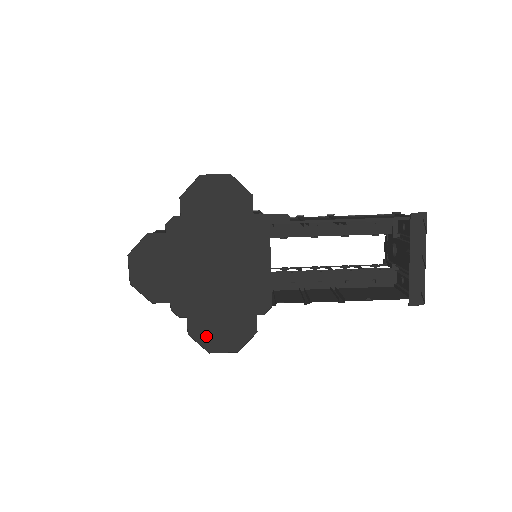
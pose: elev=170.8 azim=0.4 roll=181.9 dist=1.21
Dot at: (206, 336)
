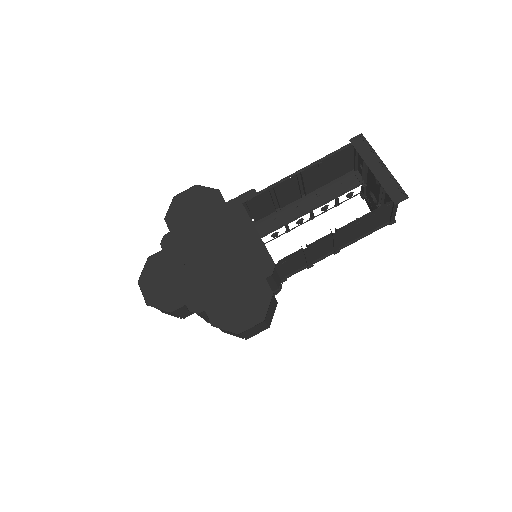
Dot at: (229, 320)
